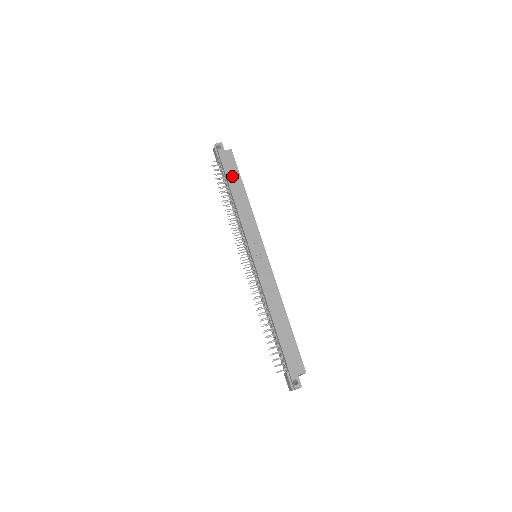
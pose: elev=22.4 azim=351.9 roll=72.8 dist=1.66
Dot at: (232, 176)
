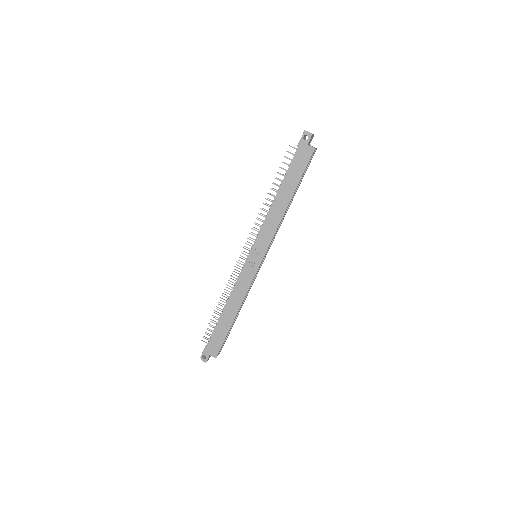
Dot at: (292, 176)
